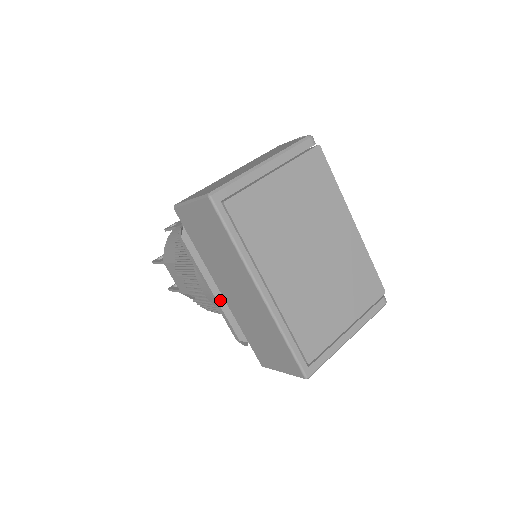
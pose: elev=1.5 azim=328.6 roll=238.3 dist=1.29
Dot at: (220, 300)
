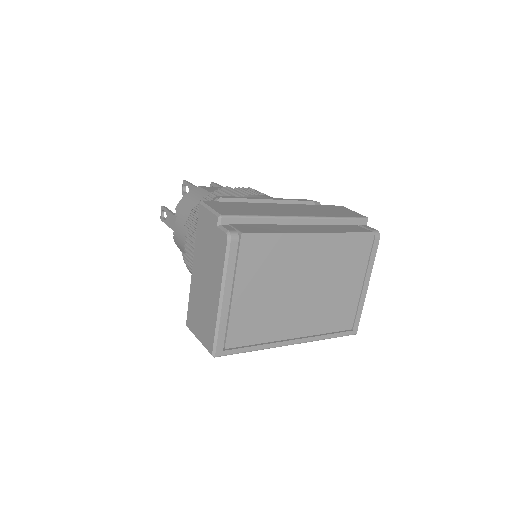
Dot at: occluded
